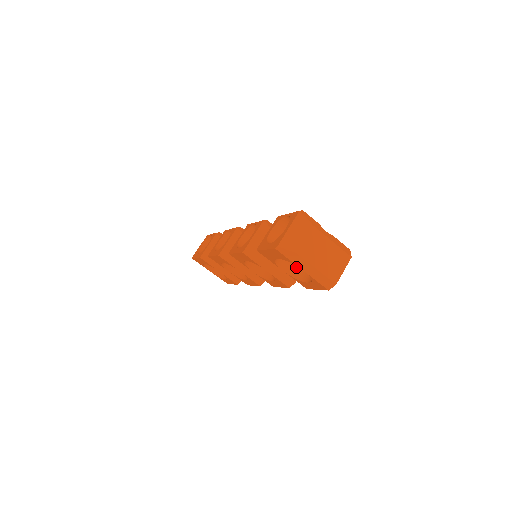
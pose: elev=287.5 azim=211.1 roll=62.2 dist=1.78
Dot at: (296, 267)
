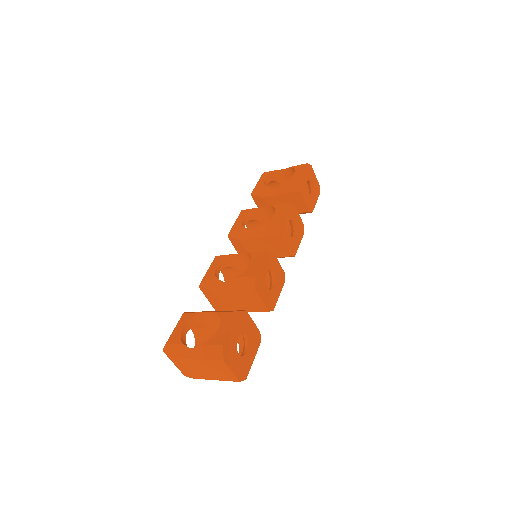
Dot at: occluded
